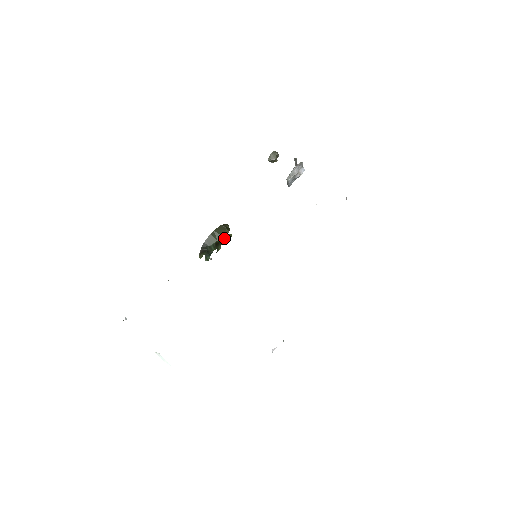
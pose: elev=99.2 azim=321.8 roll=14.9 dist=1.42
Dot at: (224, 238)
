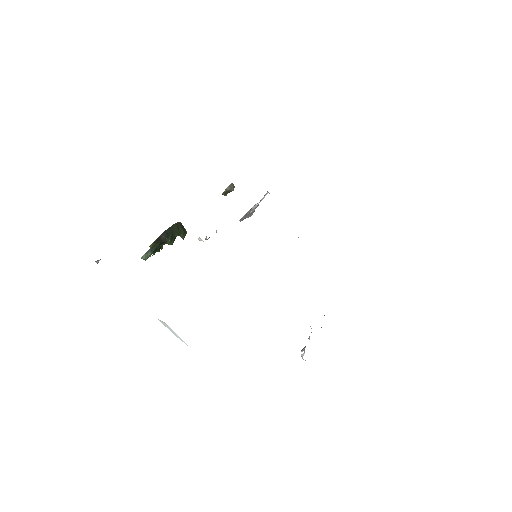
Dot at: (183, 237)
